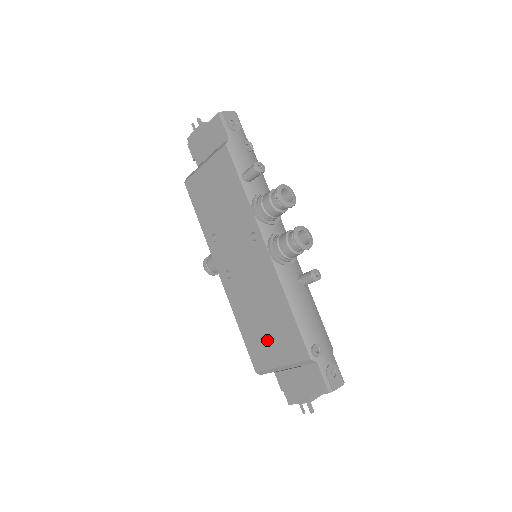
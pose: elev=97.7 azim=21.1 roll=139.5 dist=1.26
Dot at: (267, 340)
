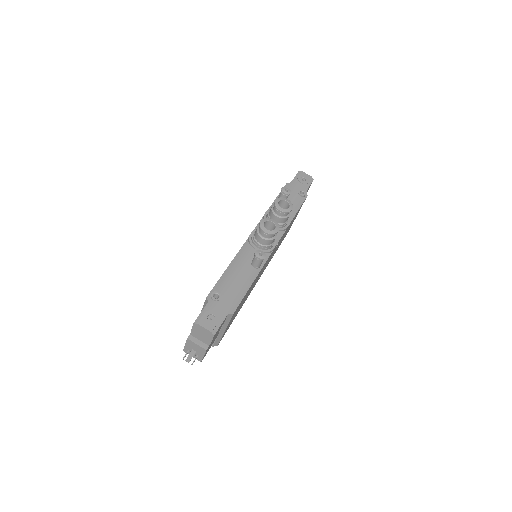
Dot at: occluded
